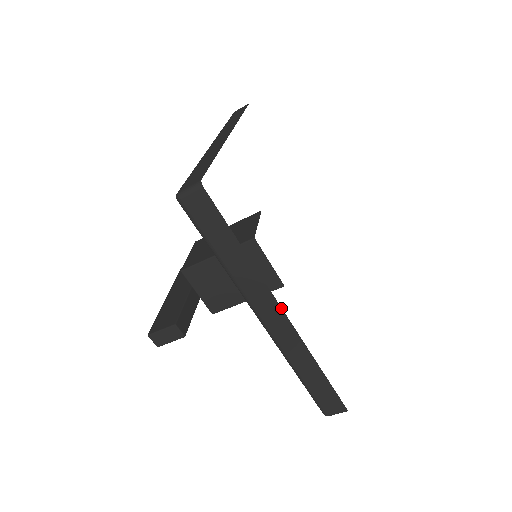
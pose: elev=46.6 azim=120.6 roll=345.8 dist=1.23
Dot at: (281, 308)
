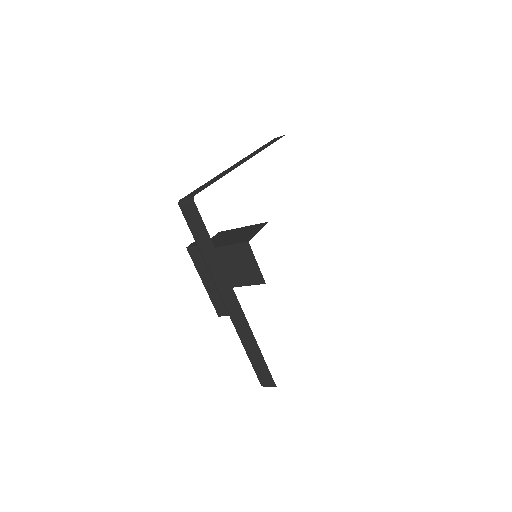
Dot at: occluded
